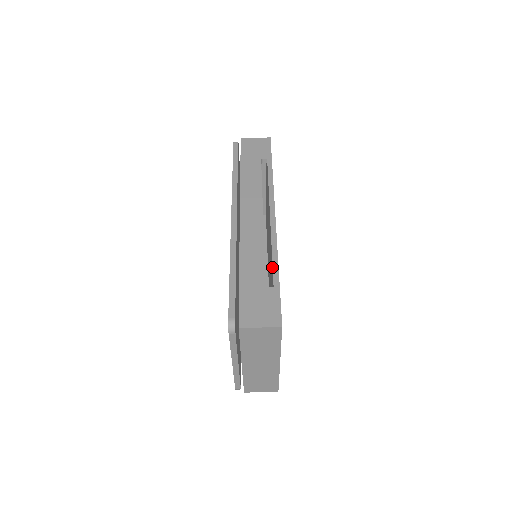
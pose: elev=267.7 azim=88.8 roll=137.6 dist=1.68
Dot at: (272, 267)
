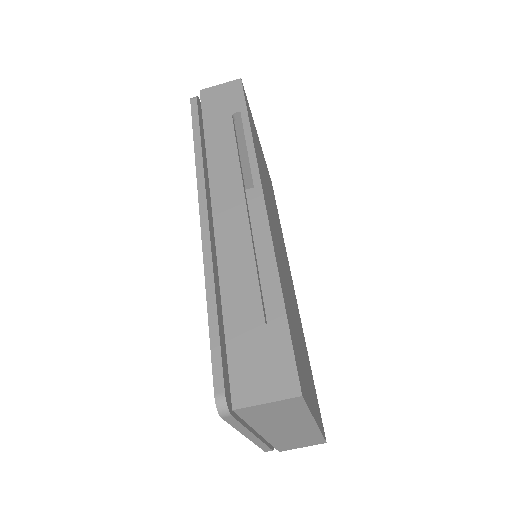
Dot at: occluded
